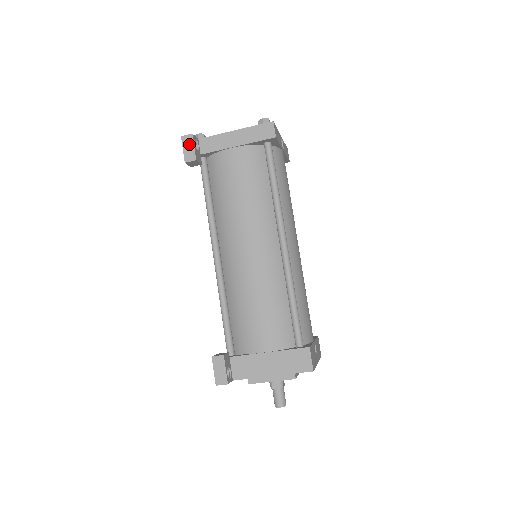
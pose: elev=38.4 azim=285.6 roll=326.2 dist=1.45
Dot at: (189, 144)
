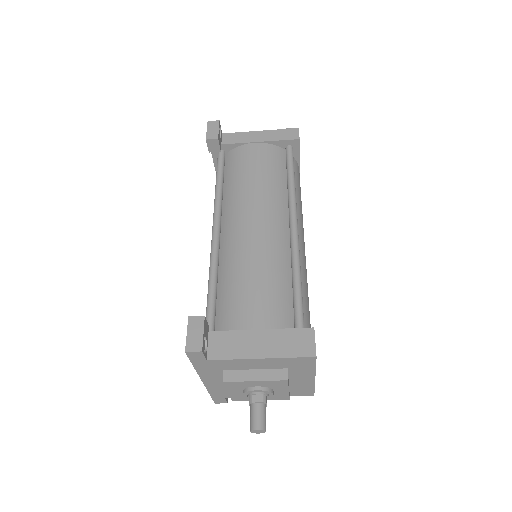
Dot at: (214, 127)
